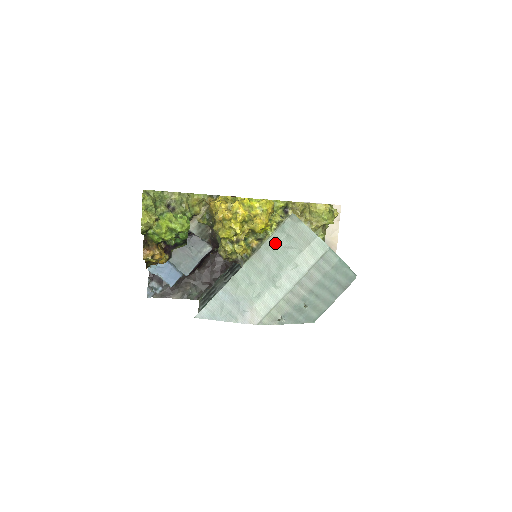
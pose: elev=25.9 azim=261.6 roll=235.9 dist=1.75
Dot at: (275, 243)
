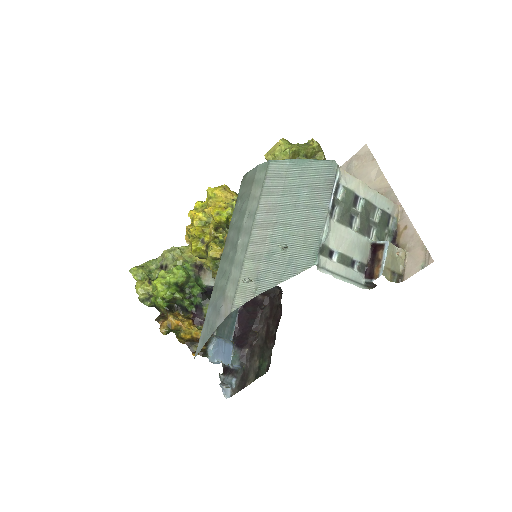
Dot at: (235, 216)
